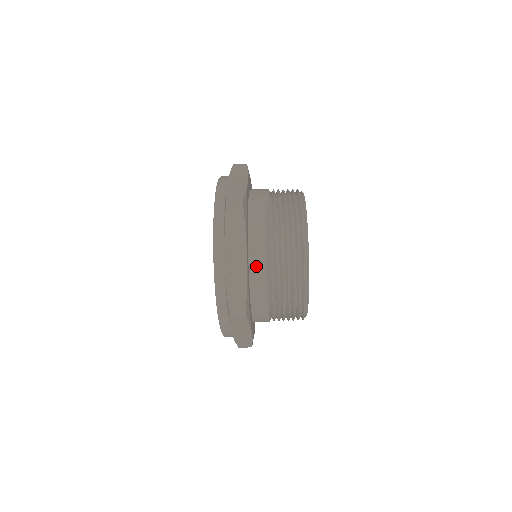
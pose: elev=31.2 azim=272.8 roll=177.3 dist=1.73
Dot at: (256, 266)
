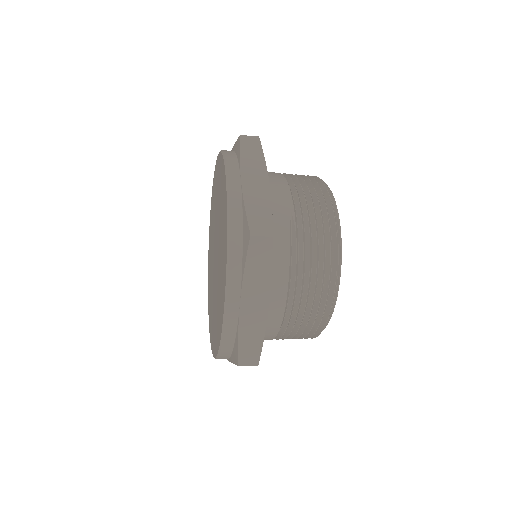
Dot at: (274, 304)
